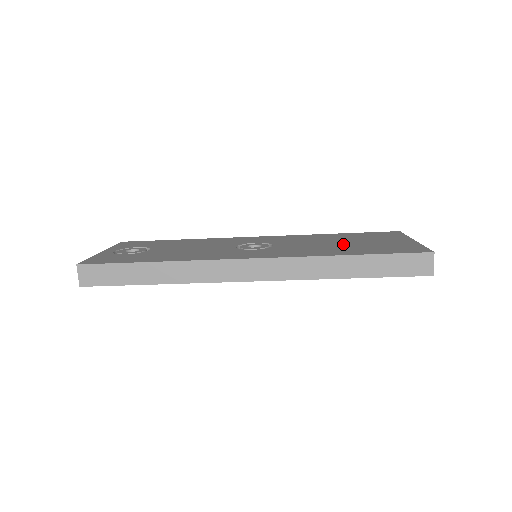
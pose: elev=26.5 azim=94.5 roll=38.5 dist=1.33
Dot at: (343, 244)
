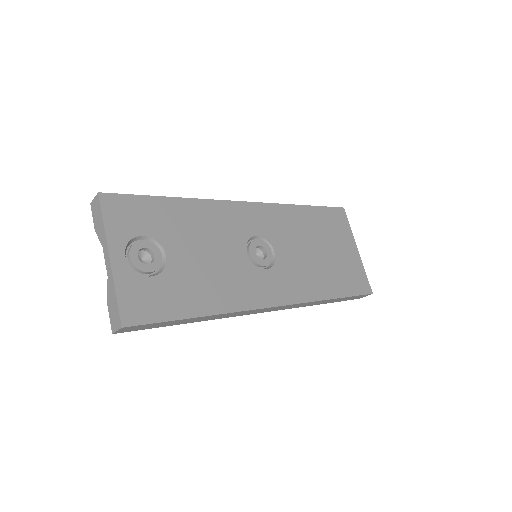
Dot at: (322, 257)
